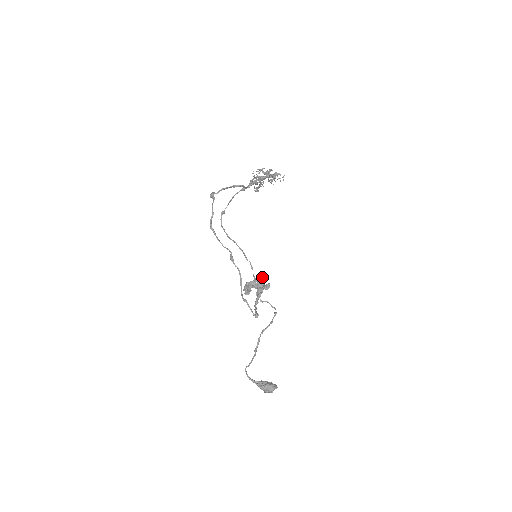
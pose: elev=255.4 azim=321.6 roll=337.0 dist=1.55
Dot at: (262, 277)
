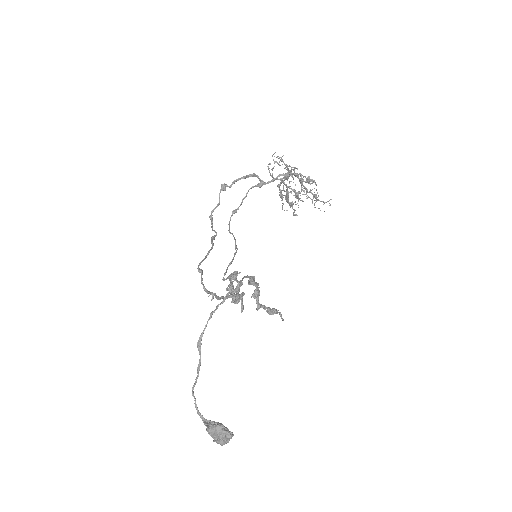
Dot at: (258, 283)
